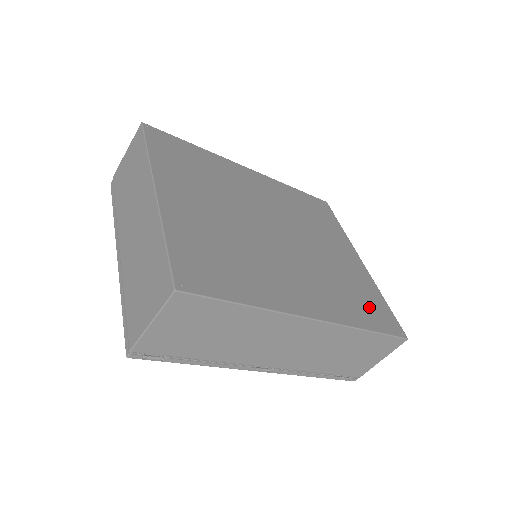
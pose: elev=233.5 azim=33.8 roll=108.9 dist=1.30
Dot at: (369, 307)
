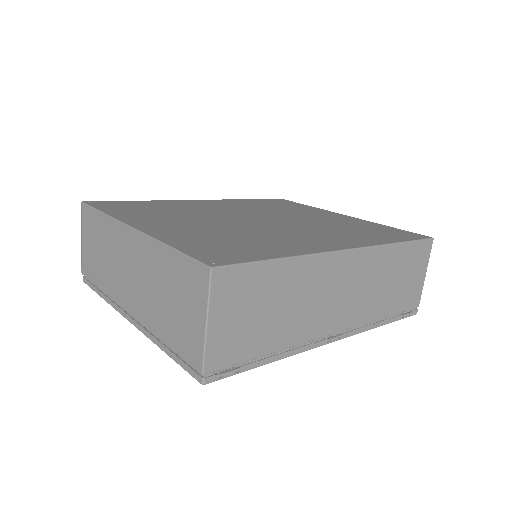
Dot at: (382, 232)
